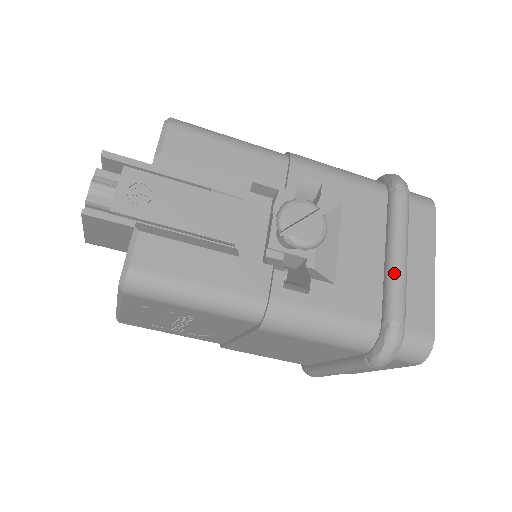
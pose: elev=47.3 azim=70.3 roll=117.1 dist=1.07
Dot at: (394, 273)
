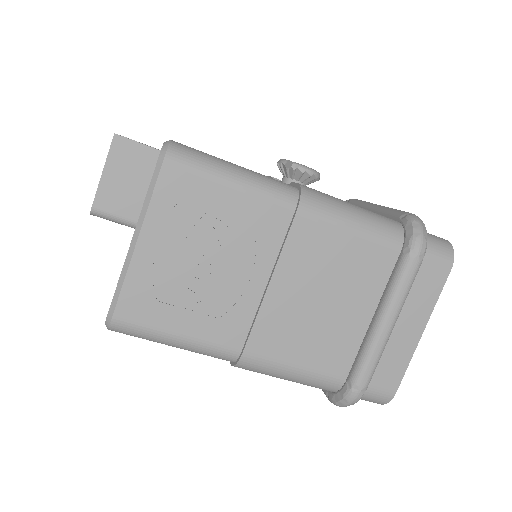
Dot at: (384, 207)
